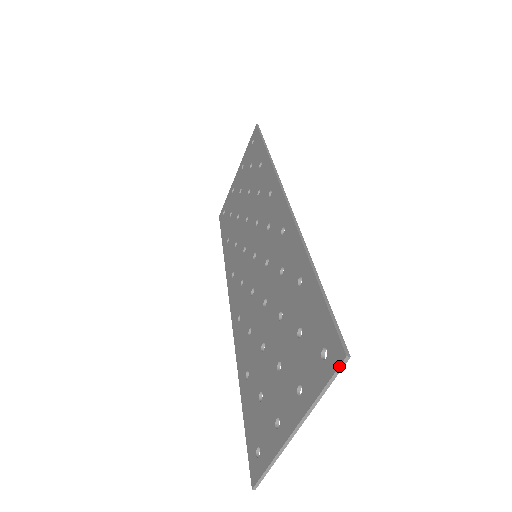
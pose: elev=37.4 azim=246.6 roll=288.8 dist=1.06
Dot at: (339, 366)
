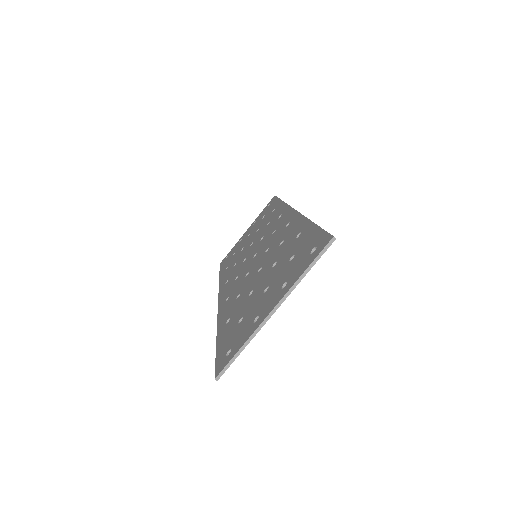
Dot at: (326, 245)
